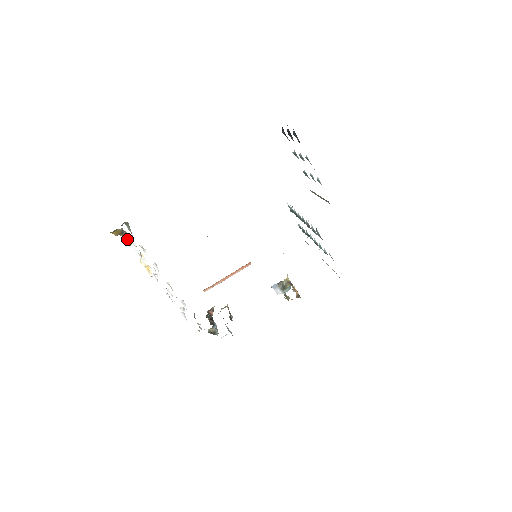
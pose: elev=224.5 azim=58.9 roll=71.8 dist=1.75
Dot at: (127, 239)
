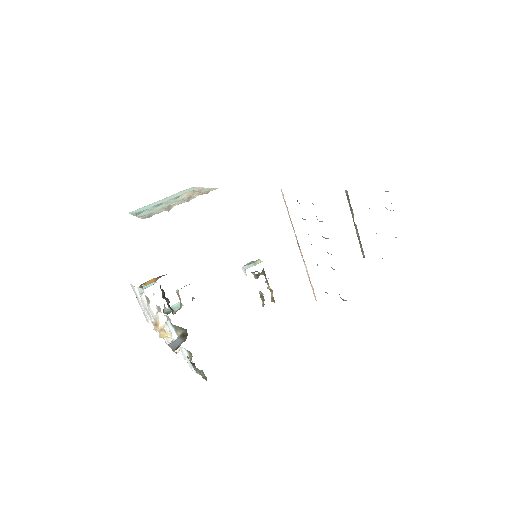
Dot at: occluded
